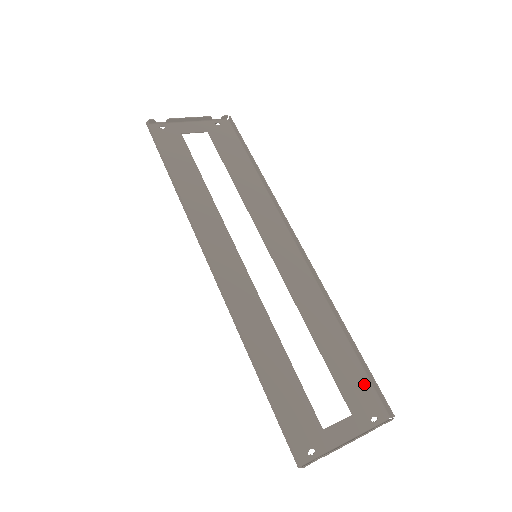
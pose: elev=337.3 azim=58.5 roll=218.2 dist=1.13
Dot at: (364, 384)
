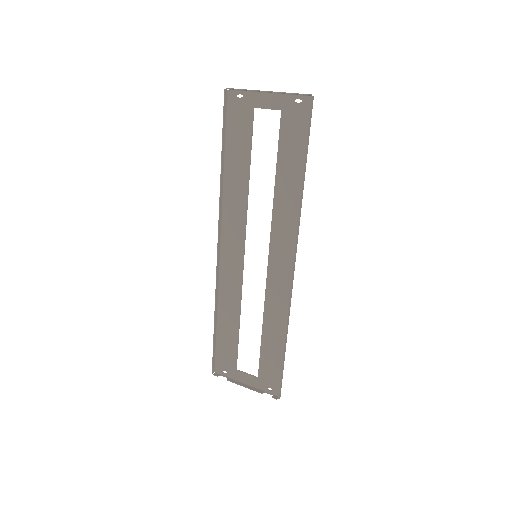
Dot at: (277, 372)
